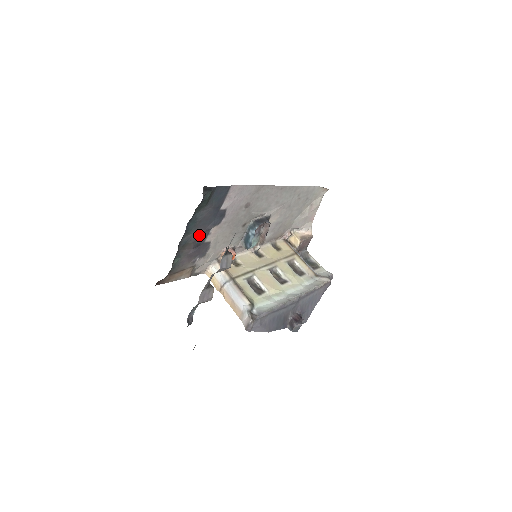
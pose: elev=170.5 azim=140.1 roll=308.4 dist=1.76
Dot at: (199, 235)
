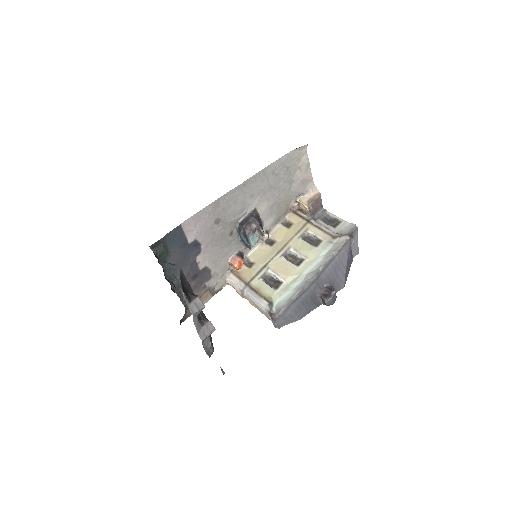
Dot at: (188, 271)
